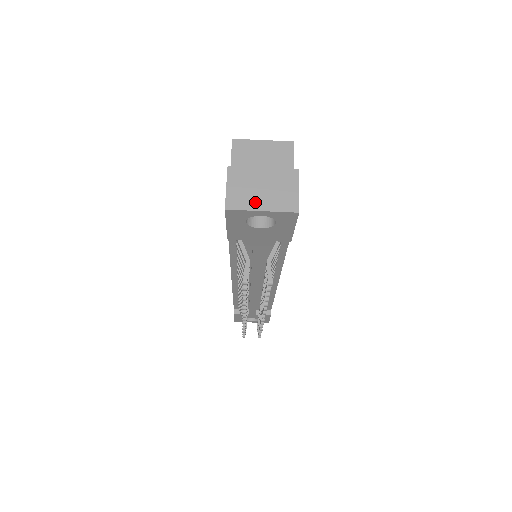
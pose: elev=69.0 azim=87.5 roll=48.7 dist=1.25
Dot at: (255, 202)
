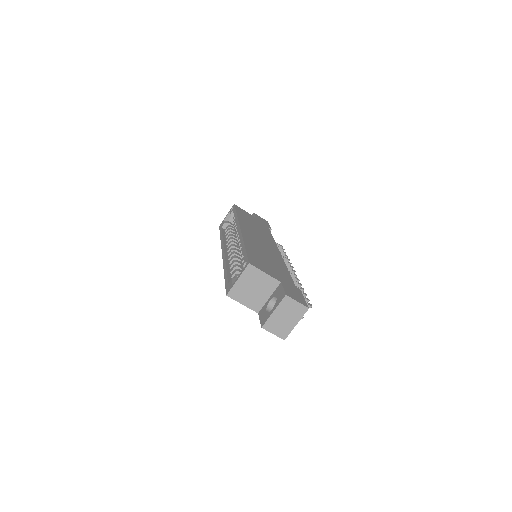
Dot at: (290, 325)
